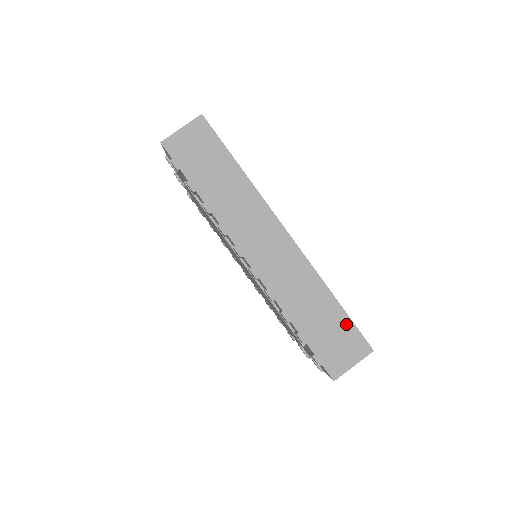
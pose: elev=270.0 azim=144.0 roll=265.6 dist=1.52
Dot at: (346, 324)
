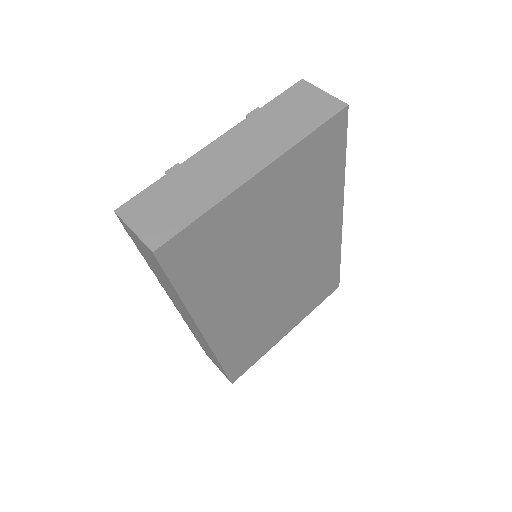
Dot at: (222, 370)
